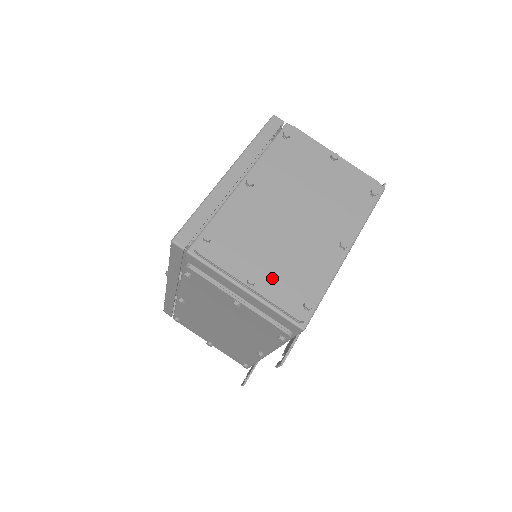
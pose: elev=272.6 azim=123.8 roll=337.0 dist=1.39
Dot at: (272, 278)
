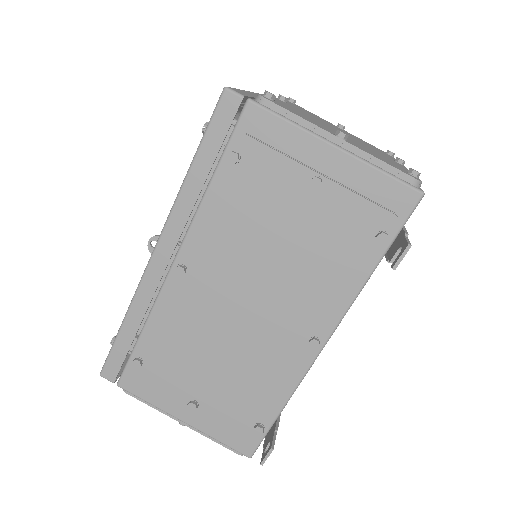
Dot at: (358, 146)
